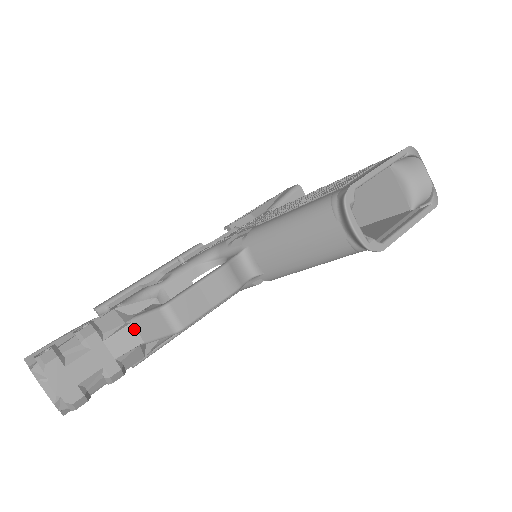
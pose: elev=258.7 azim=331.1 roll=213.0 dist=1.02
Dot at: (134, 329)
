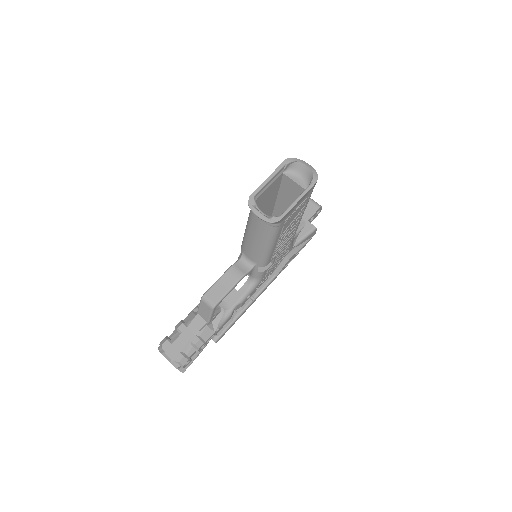
Dot at: (200, 317)
